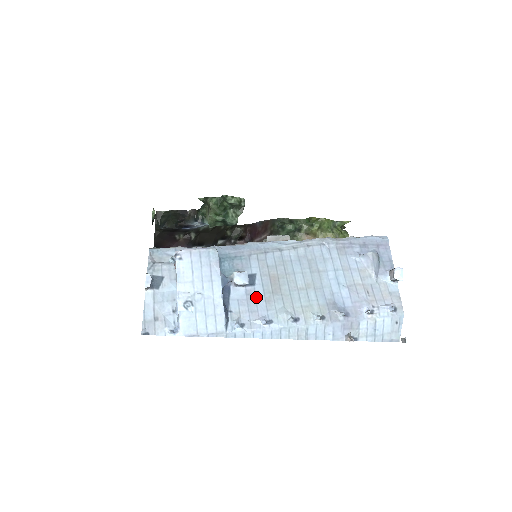
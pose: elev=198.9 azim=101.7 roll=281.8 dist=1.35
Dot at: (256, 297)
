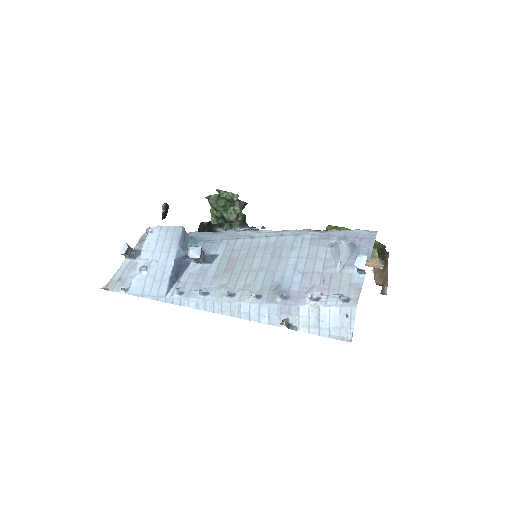
Dot at: (207, 273)
